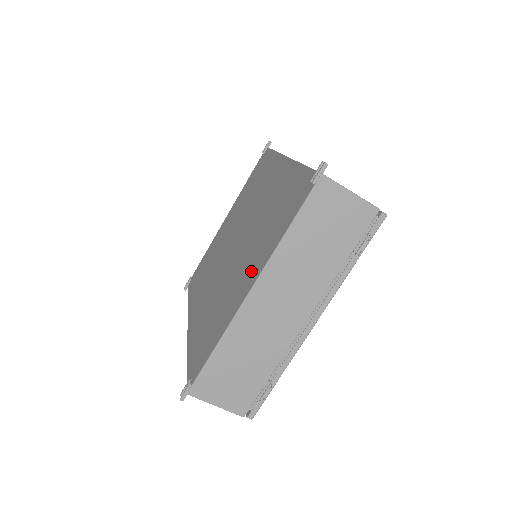
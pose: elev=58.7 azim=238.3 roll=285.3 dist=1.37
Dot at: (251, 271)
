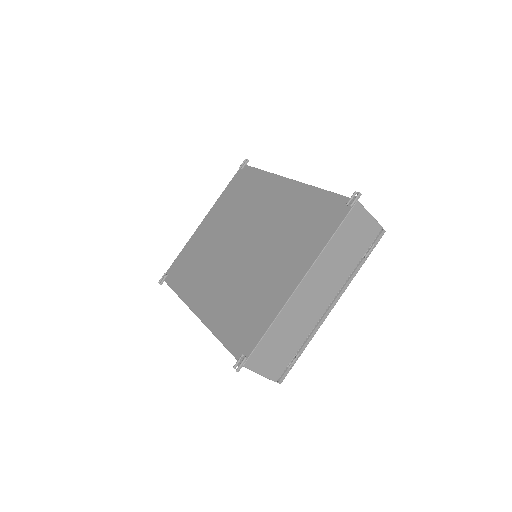
Dot at: (292, 268)
